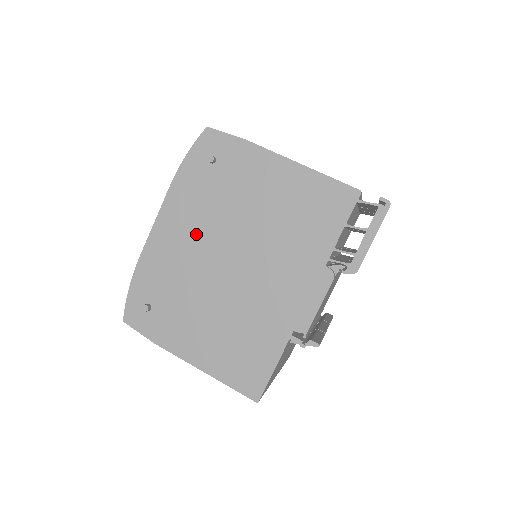
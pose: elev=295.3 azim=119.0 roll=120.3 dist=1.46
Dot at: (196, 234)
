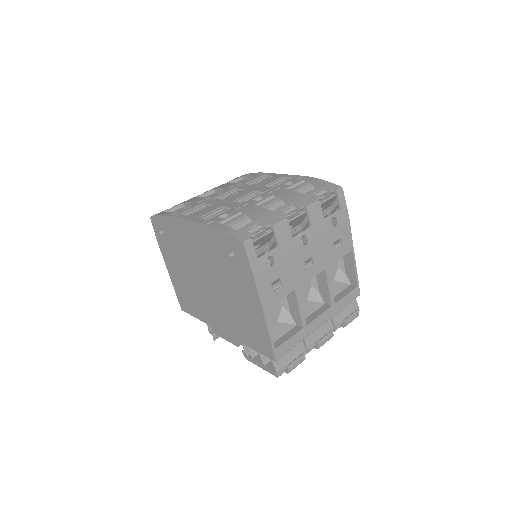
Dot at: (201, 254)
